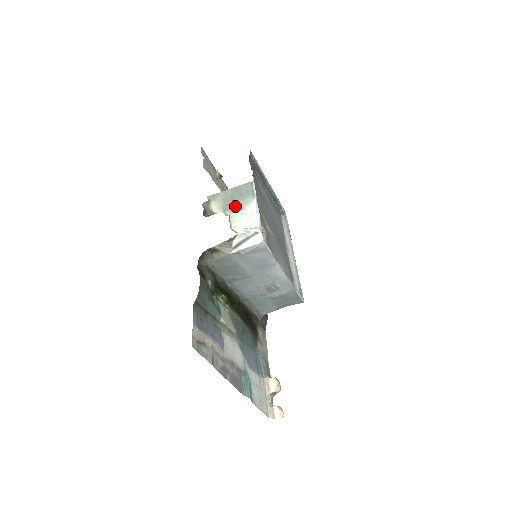
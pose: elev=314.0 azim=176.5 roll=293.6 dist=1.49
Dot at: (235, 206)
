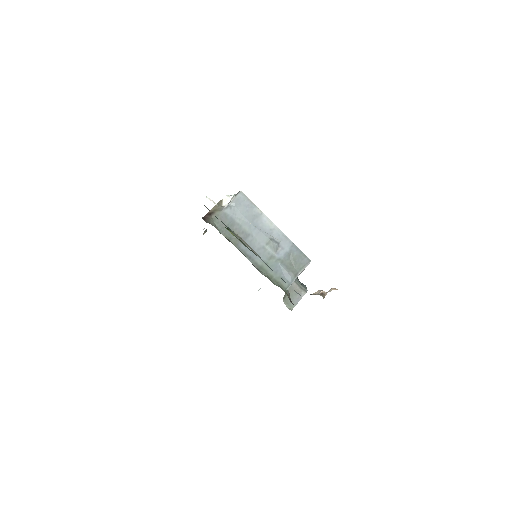
Dot at: occluded
